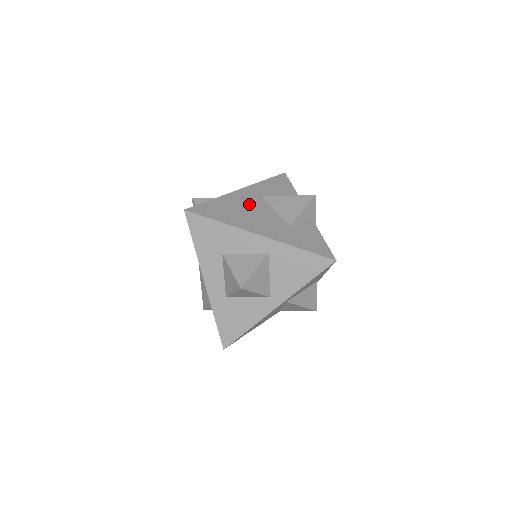
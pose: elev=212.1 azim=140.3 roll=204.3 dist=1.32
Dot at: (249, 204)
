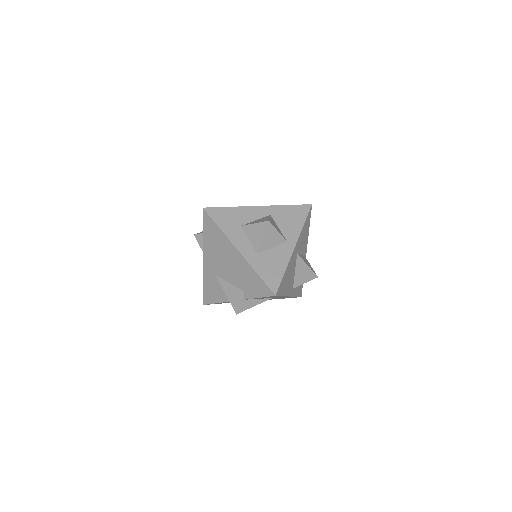
Dot at: occluded
